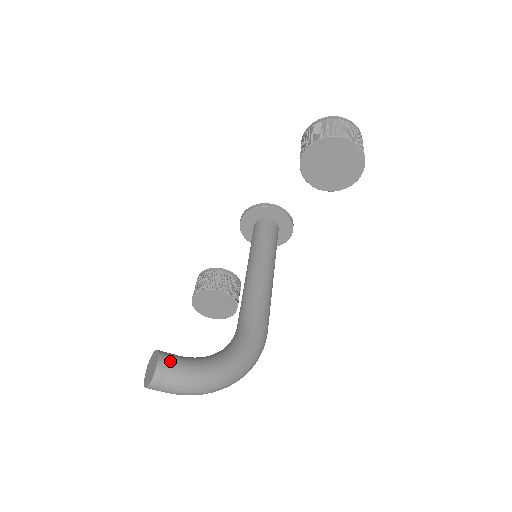
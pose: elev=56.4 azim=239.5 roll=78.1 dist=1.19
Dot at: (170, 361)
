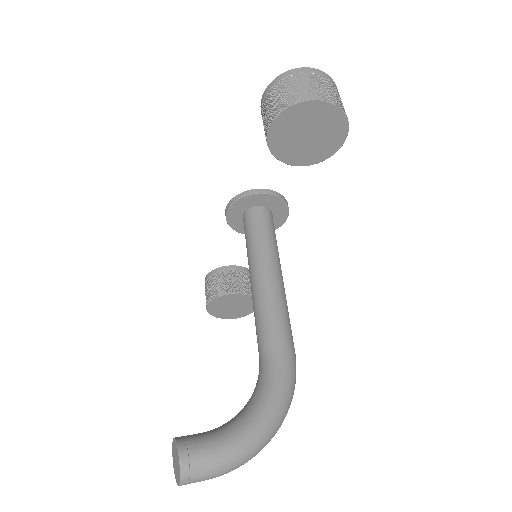
Dot at: (193, 450)
